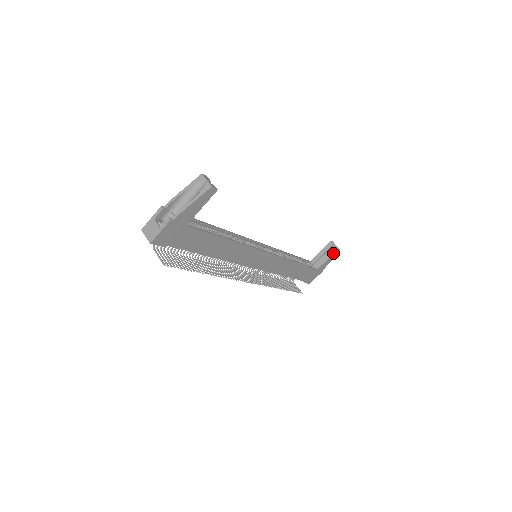
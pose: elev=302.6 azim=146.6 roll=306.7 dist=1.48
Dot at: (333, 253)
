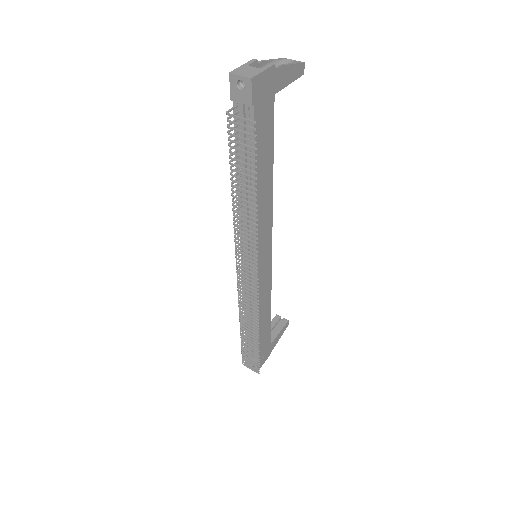
Dot at: (284, 325)
